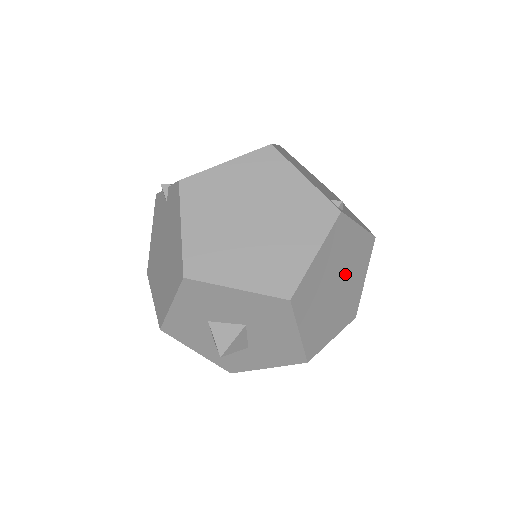
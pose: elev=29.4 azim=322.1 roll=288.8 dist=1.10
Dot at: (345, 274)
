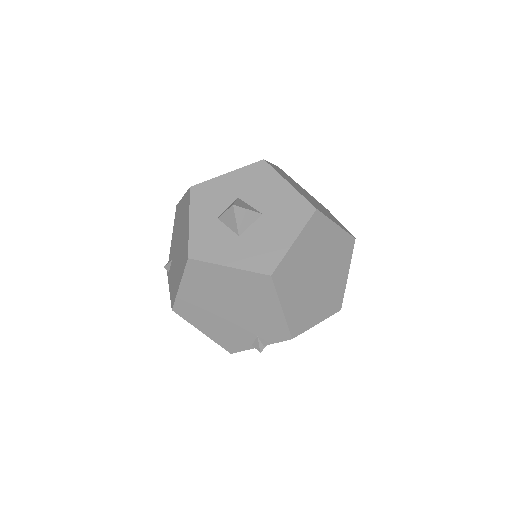
Dot at: (323, 282)
